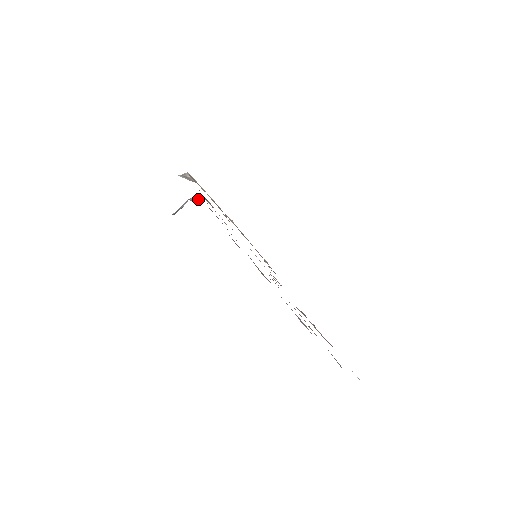
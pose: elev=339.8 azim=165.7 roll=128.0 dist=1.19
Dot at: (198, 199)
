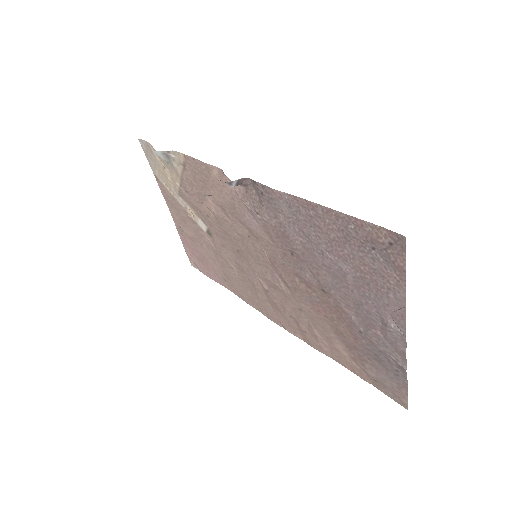
Dot at: (237, 184)
